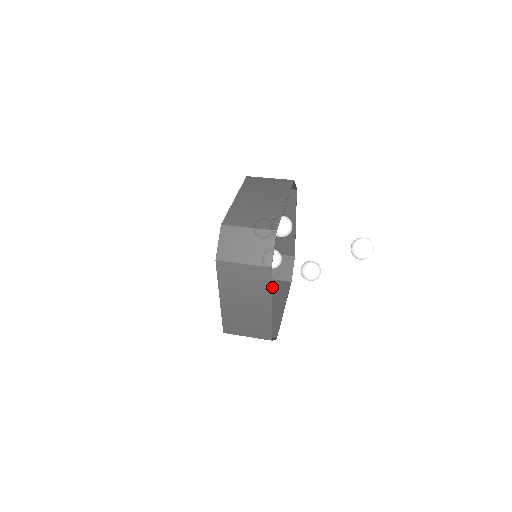
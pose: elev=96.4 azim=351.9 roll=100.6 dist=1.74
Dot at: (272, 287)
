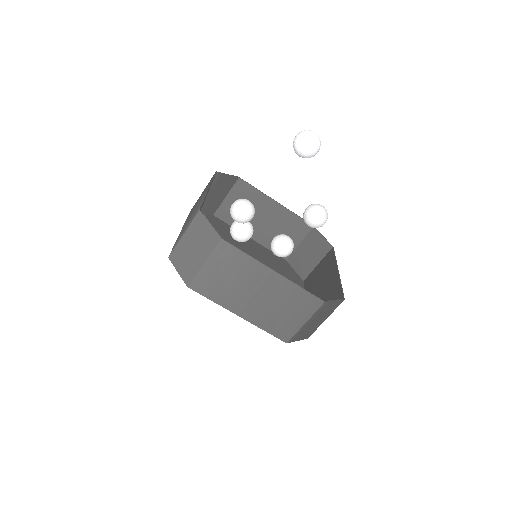
Dot at: (321, 269)
